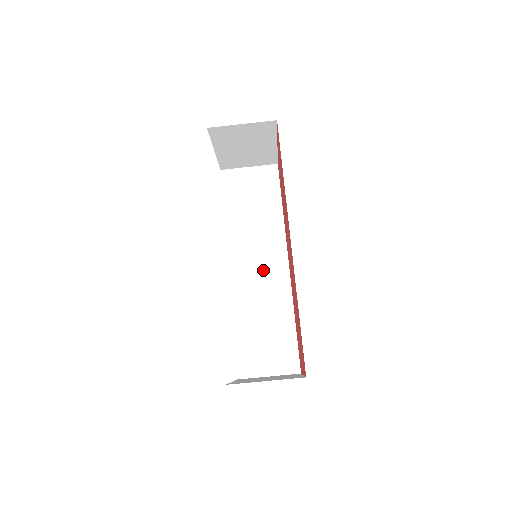
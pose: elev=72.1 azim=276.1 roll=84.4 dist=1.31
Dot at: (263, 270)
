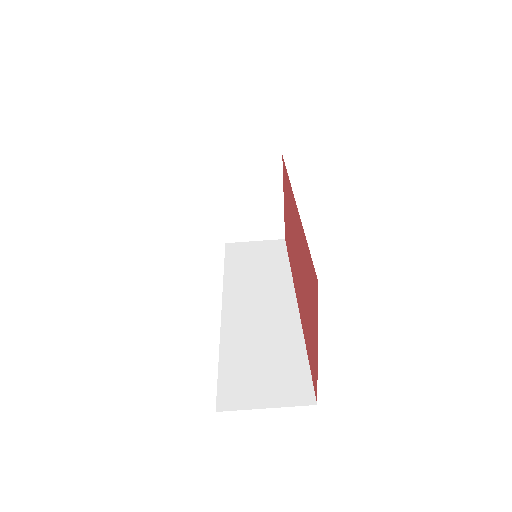
Dot at: (265, 306)
